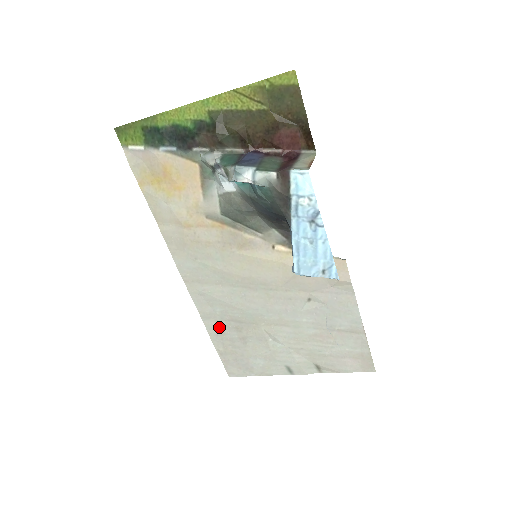
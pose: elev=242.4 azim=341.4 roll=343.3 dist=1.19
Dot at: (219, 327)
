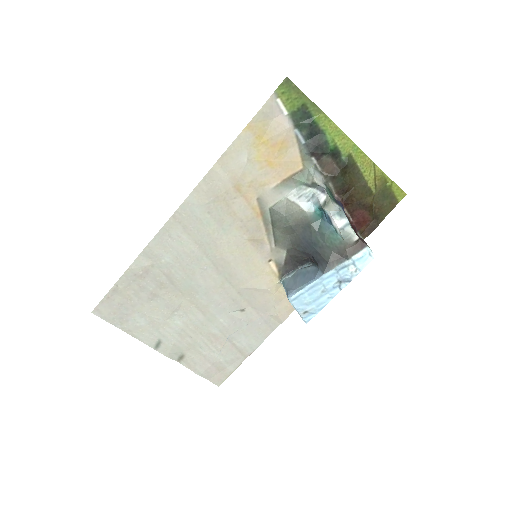
Dot at: (147, 271)
